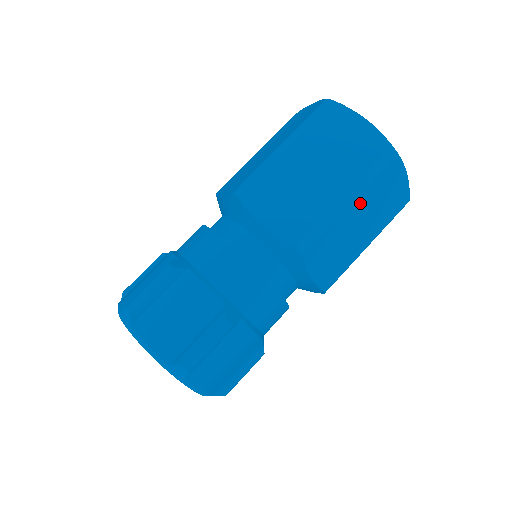
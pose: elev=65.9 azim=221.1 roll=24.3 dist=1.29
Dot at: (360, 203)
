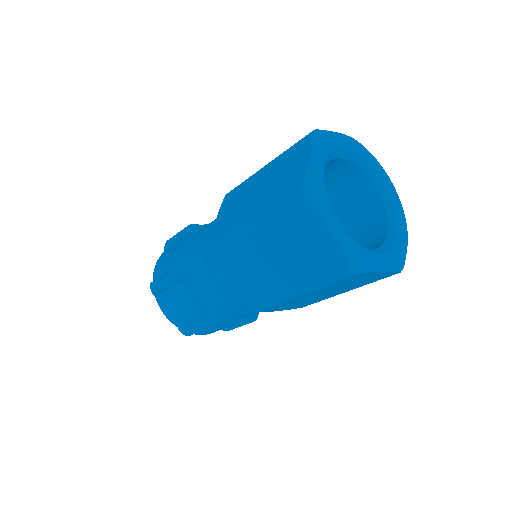
Dot at: (316, 292)
